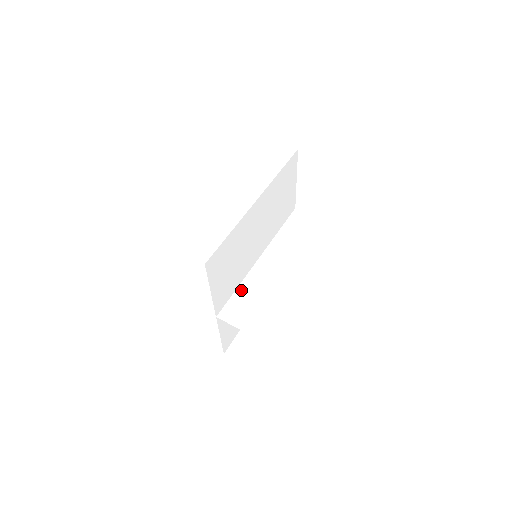
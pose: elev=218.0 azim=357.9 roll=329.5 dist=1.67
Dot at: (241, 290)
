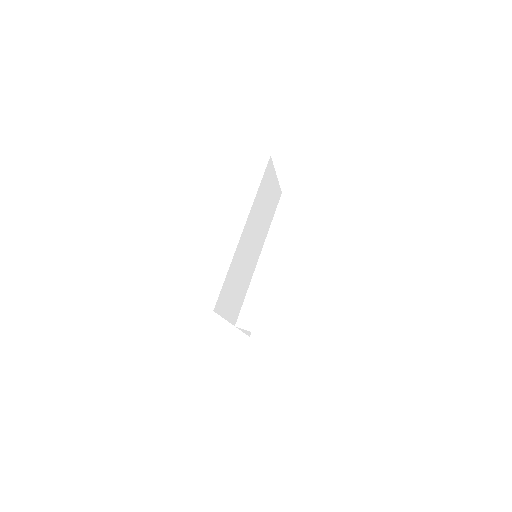
Dot at: (250, 295)
